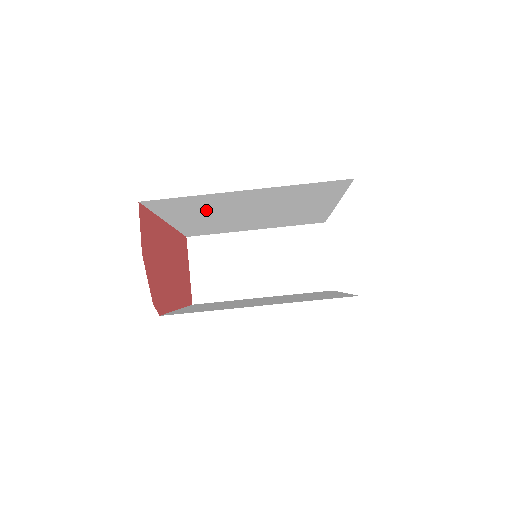
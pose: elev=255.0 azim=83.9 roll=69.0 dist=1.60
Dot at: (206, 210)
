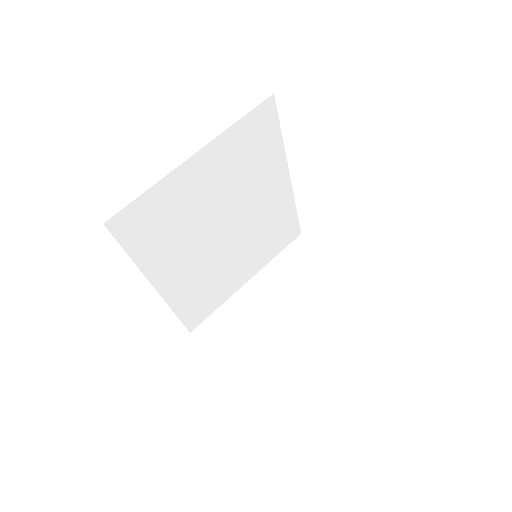
Dot at: (179, 231)
